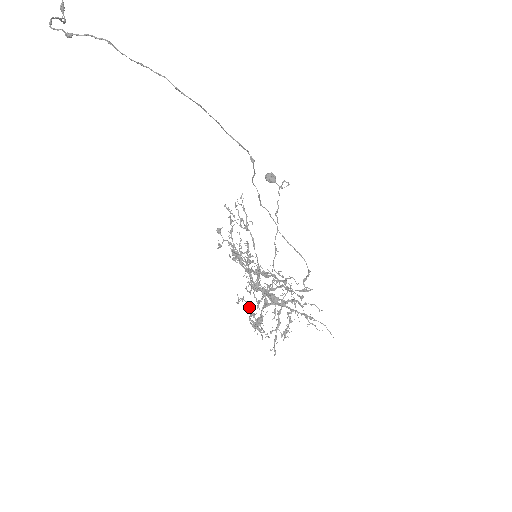
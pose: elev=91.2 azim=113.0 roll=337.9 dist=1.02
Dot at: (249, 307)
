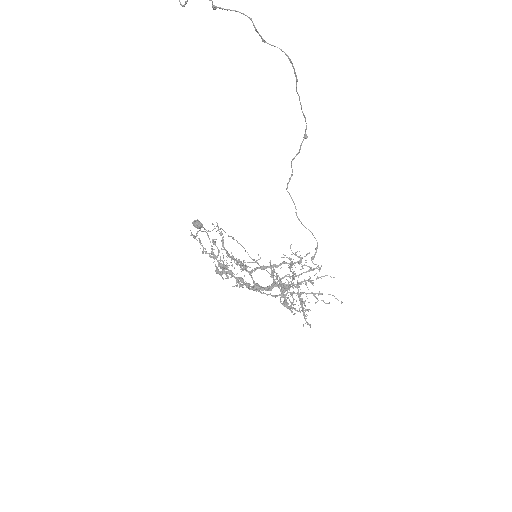
Dot at: occluded
